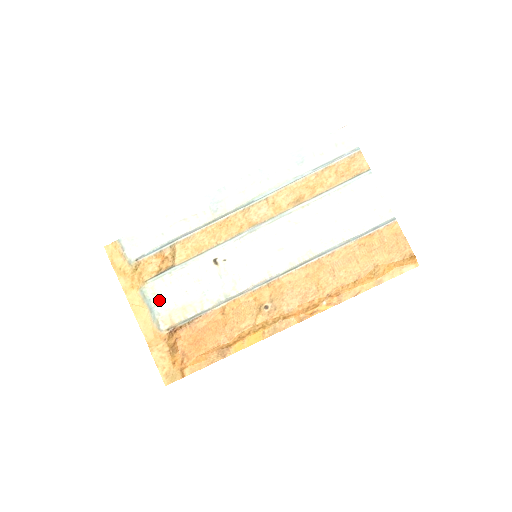
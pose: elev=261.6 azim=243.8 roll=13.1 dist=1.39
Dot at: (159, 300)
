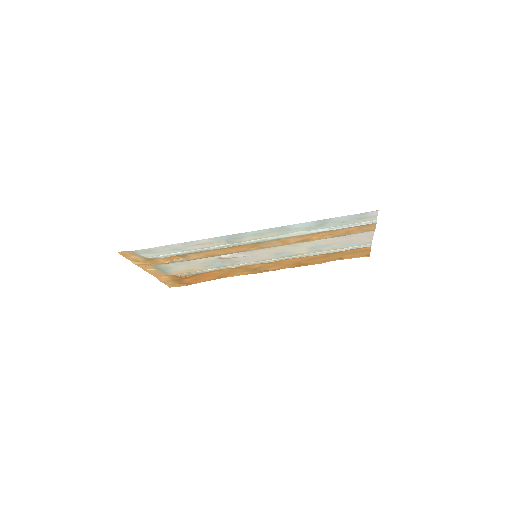
Dot at: (169, 269)
